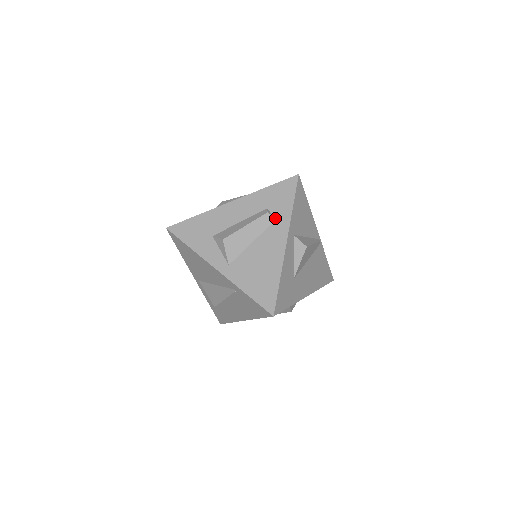
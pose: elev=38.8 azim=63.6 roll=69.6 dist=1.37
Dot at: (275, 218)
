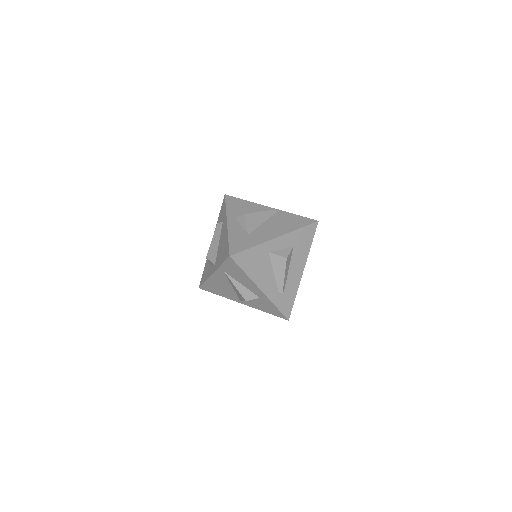
Dot at: (222, 222)
